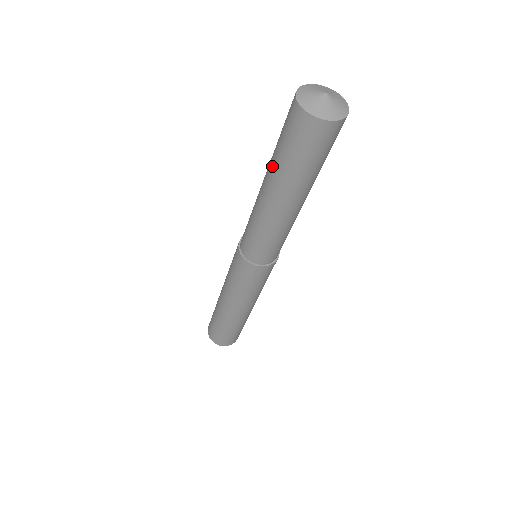
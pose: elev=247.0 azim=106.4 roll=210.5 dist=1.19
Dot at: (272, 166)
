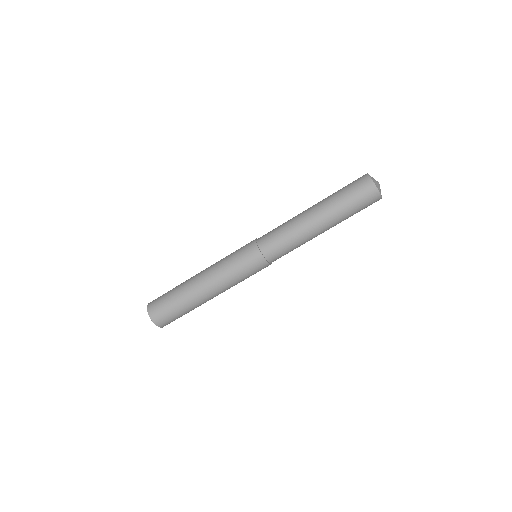
Dot at: (333, 208)
